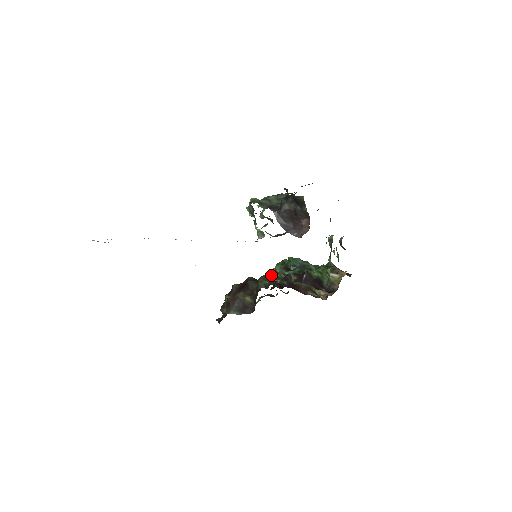
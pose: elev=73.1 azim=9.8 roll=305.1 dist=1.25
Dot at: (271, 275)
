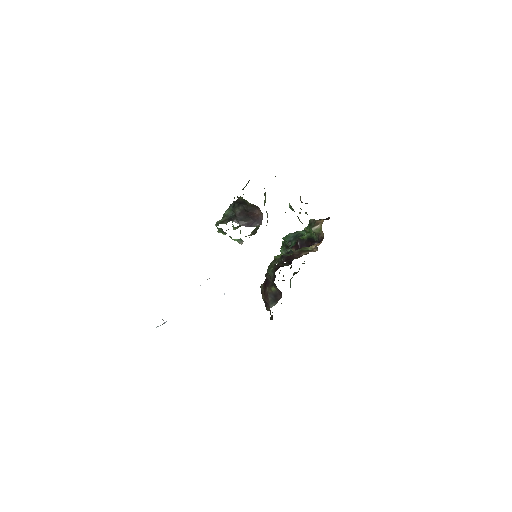
Dot at: (273, 261)
